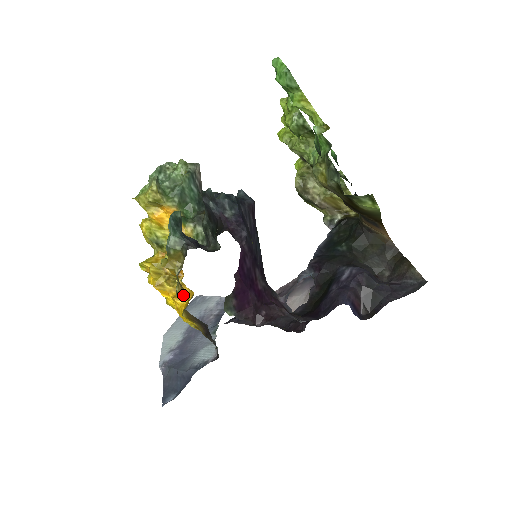
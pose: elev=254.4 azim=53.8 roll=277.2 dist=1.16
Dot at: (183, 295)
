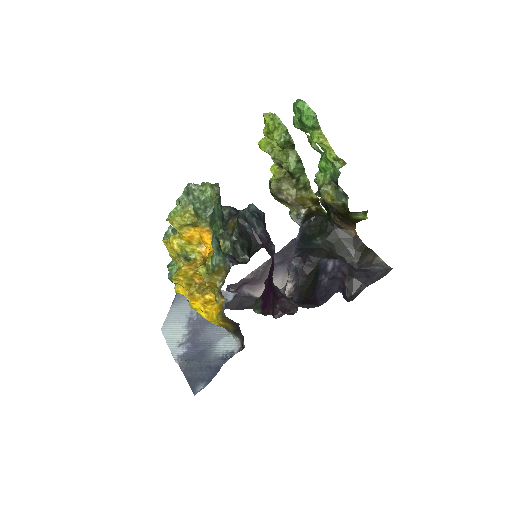
Dot at: (210, 300)
